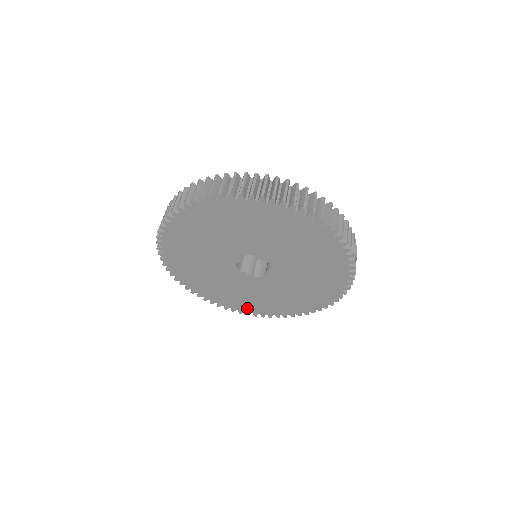
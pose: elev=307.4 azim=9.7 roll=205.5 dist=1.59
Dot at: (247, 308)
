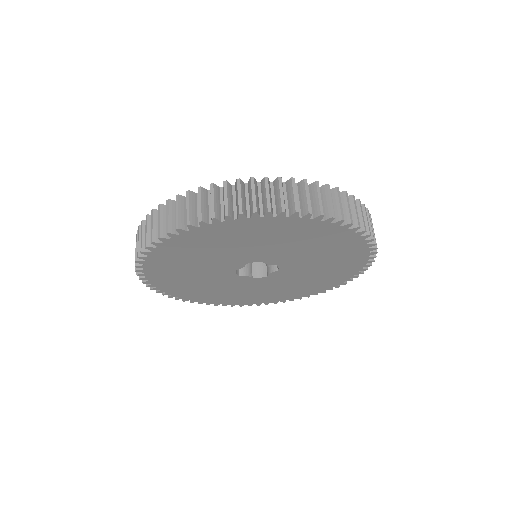
Dot at: (234, 301)
